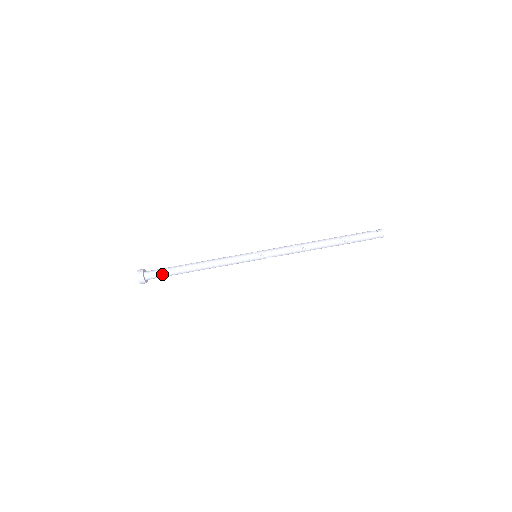
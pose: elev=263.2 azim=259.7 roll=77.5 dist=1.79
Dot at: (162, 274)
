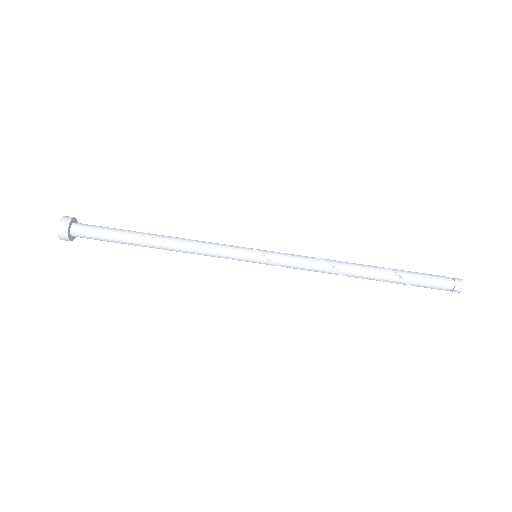
Dot at: (100, 235)
